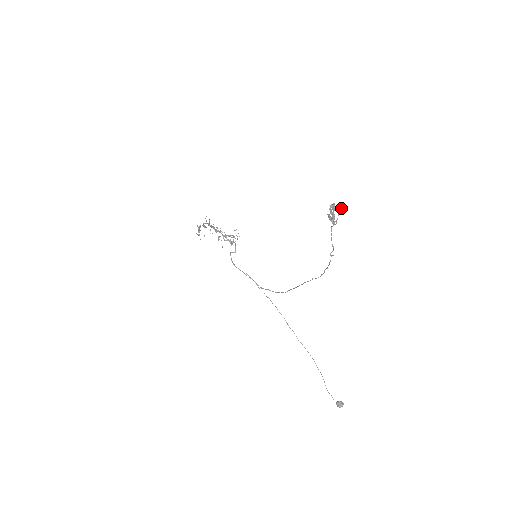
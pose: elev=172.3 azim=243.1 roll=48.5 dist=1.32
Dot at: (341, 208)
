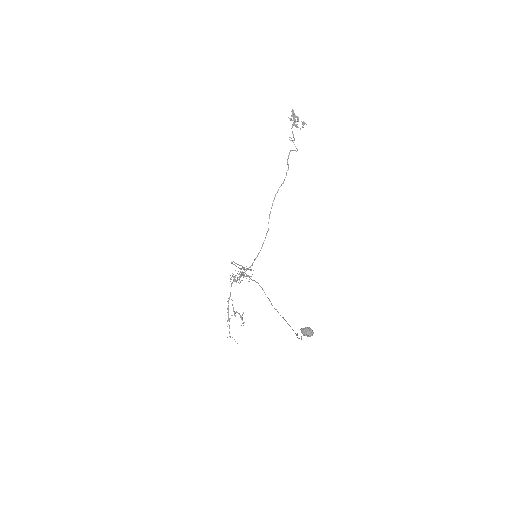
Dot at: (306, 124)
